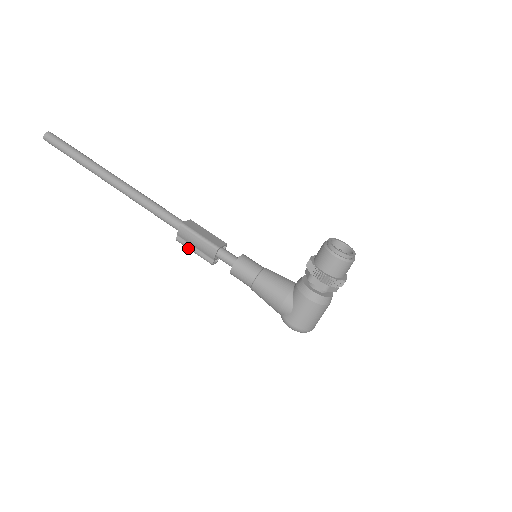
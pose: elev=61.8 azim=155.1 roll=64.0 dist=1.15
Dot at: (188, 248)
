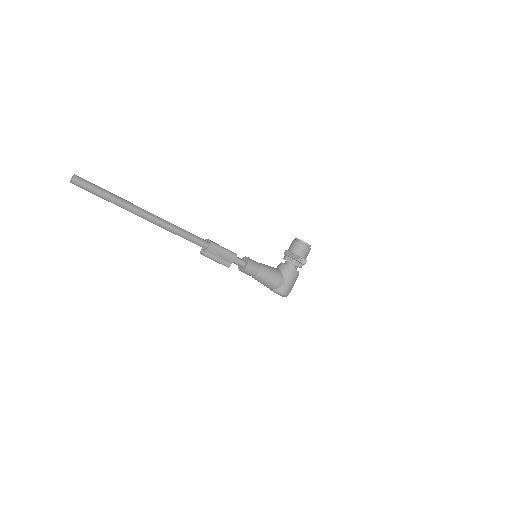
Dot at: (212, 259)
